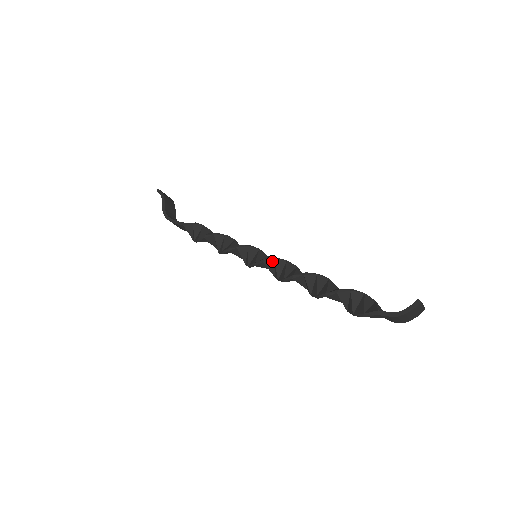
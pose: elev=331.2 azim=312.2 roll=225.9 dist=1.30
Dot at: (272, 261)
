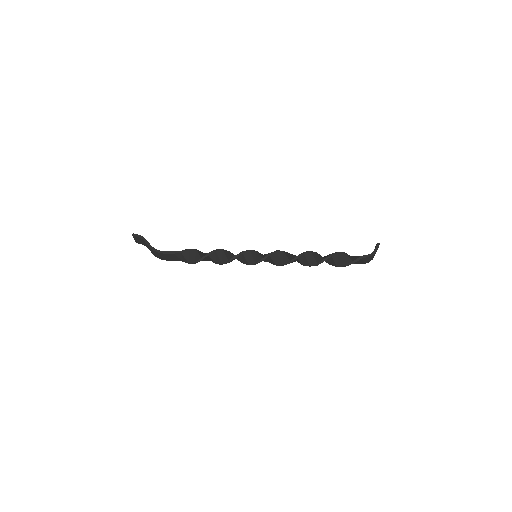
Dot at: (275, 253)
